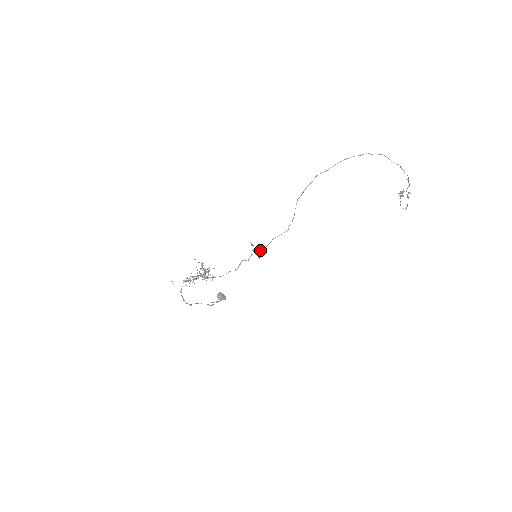
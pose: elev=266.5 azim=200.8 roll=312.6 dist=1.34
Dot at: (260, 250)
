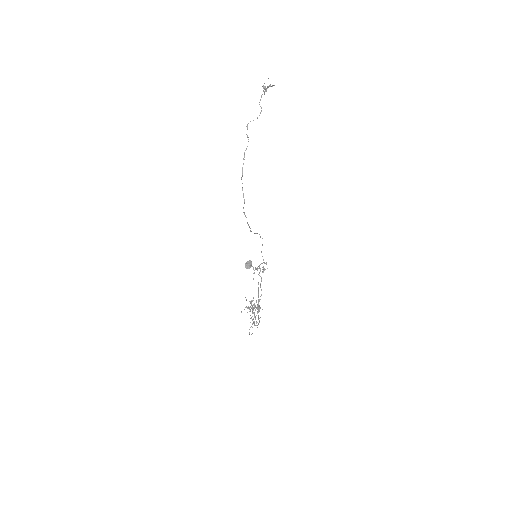
Dot at: occluded
